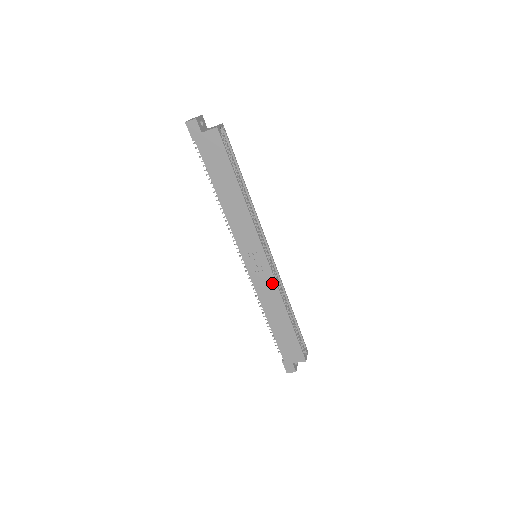
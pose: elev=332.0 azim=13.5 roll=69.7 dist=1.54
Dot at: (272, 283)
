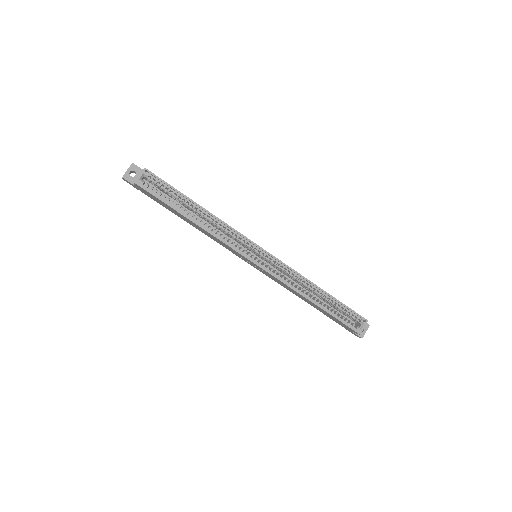
Dot at: (278, 280)
